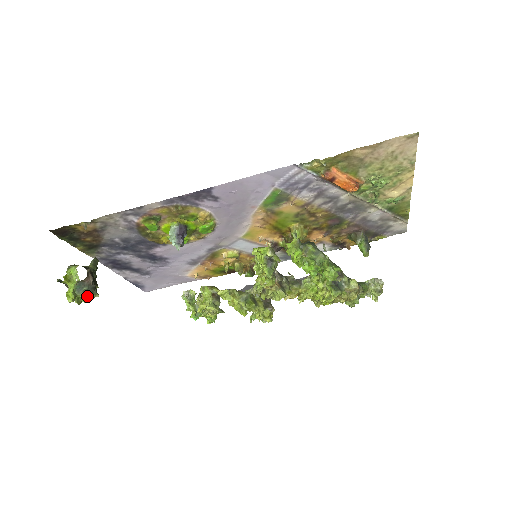
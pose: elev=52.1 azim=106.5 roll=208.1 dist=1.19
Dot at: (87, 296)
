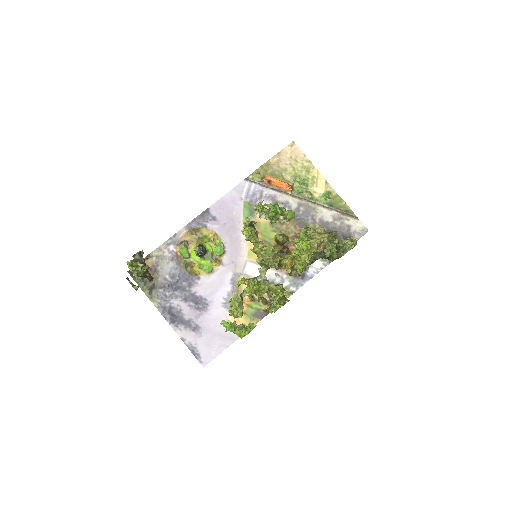
Dot at: (139, 263)
